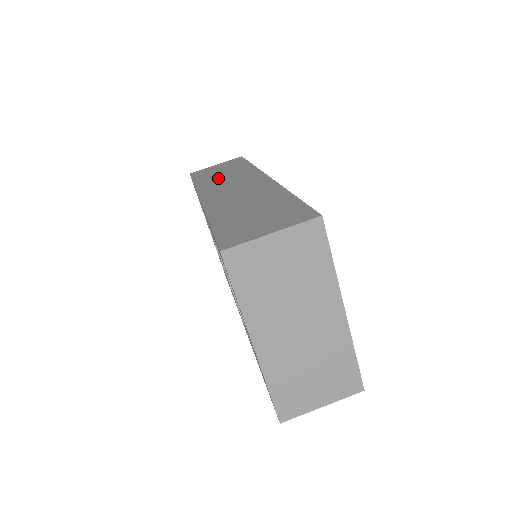
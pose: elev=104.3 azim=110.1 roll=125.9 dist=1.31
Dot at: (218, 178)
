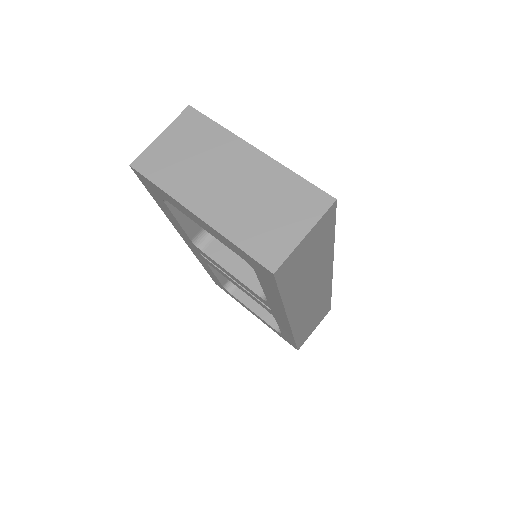
Dot at: occluded
